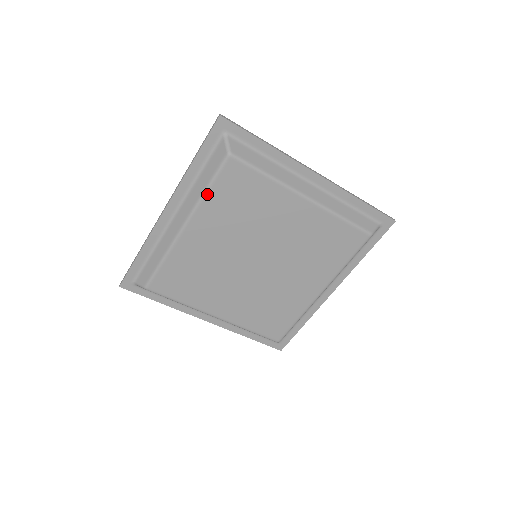
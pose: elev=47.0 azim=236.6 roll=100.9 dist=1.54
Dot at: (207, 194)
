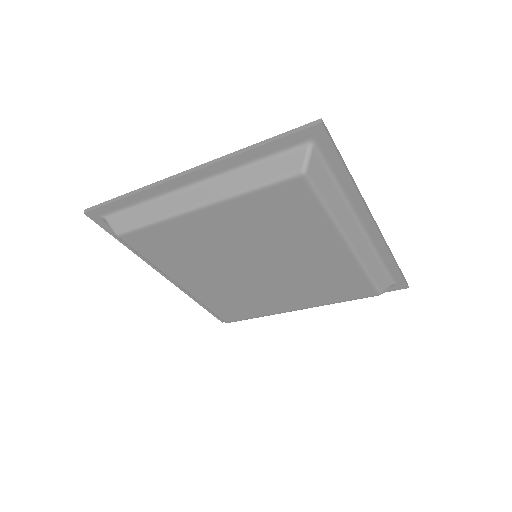
Dot at: (248, 194)
